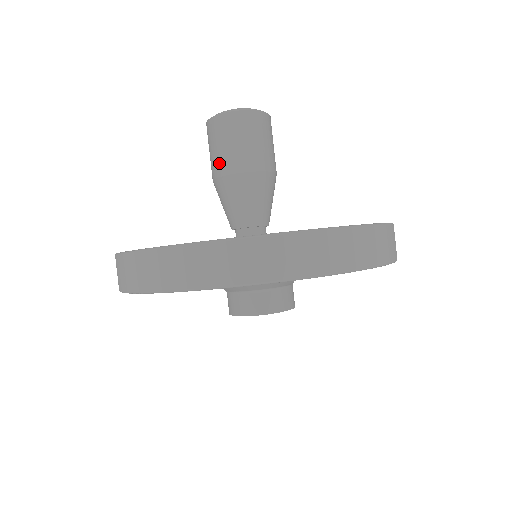
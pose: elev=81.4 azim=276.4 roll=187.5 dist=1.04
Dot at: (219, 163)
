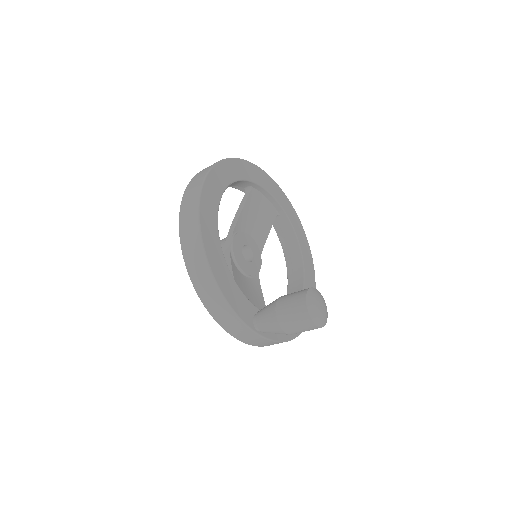
Dot at: (285, 321)
